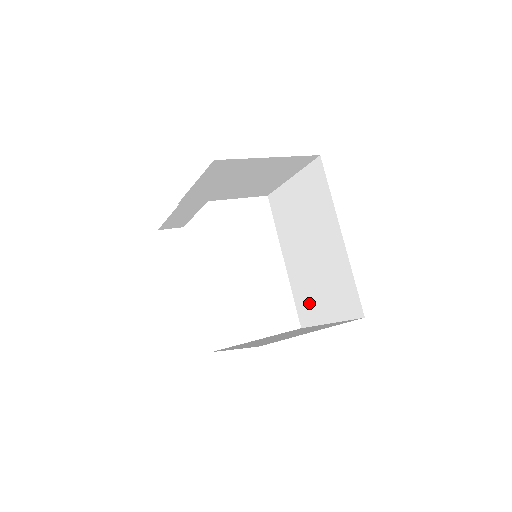
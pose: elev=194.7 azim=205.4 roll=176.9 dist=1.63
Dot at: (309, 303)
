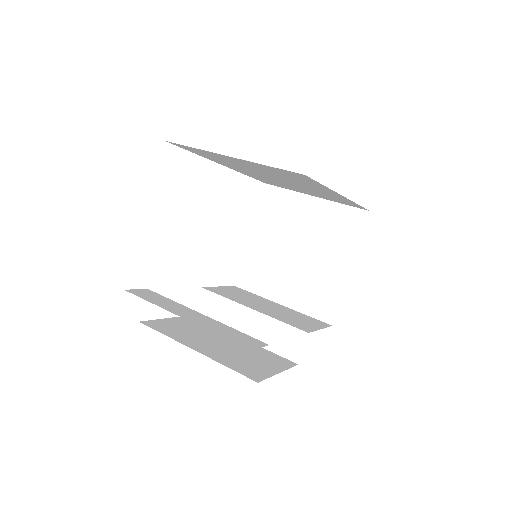
Dot at: occluded
